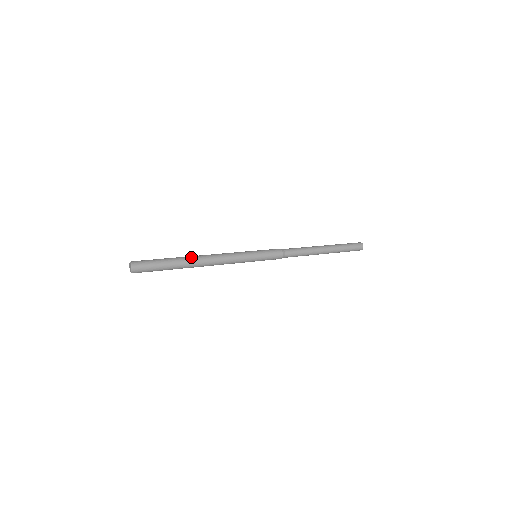
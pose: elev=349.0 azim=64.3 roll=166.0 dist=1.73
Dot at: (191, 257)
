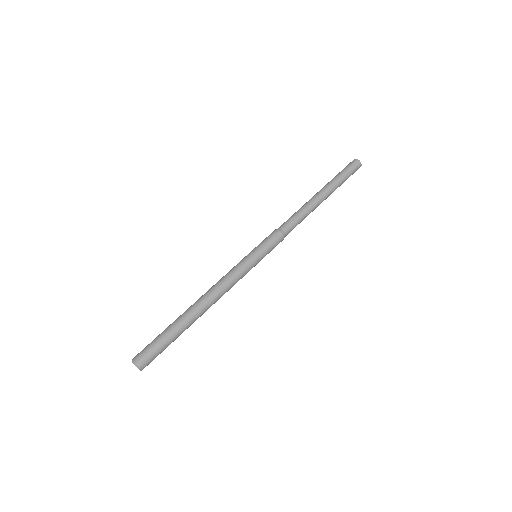
Dot at: (190, 309)
